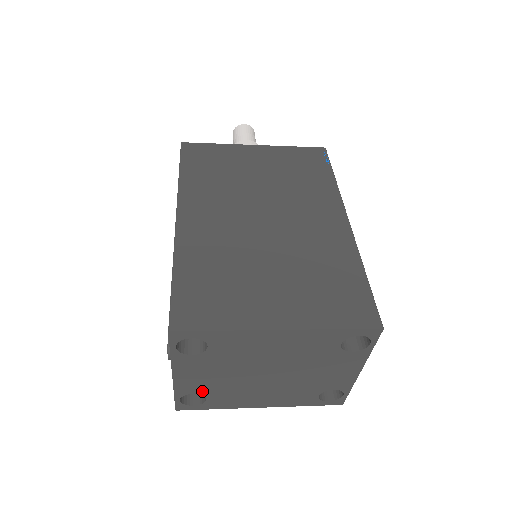
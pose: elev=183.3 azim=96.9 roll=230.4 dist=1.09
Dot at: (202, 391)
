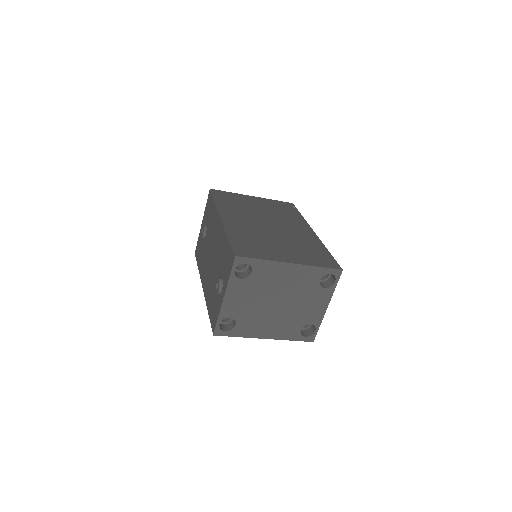
Dot at: (236, 316)
